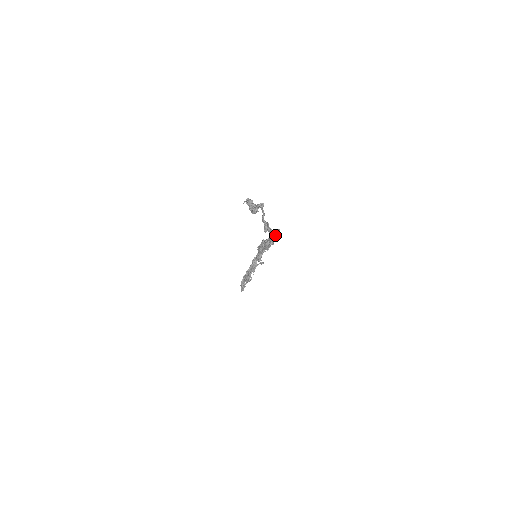
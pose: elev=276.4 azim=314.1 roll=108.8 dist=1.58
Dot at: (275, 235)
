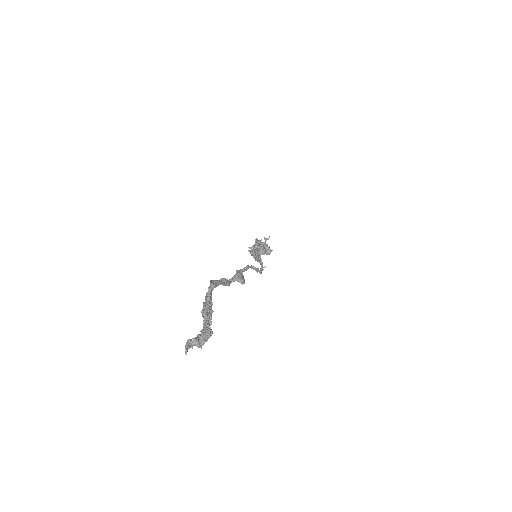
Dot at: (257, 248)
